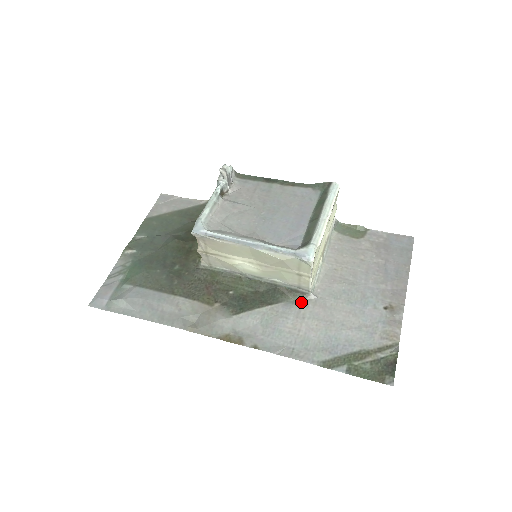
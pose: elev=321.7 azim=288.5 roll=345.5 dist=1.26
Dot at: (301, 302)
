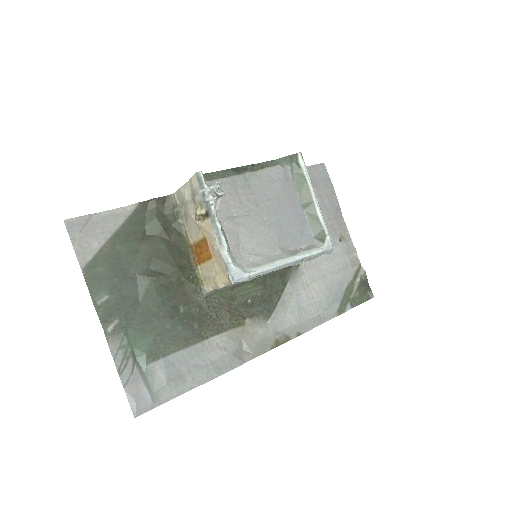
Dot at: (298, 273)
